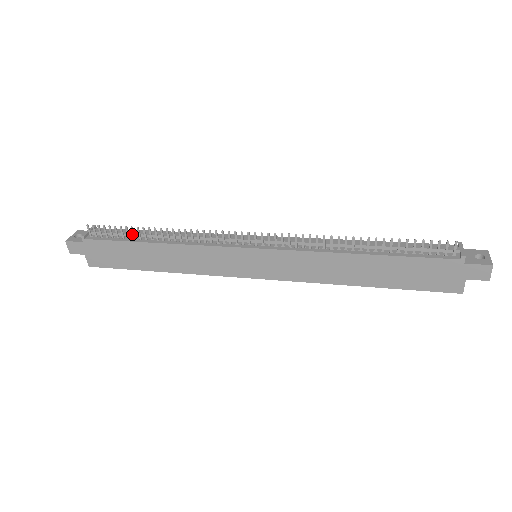
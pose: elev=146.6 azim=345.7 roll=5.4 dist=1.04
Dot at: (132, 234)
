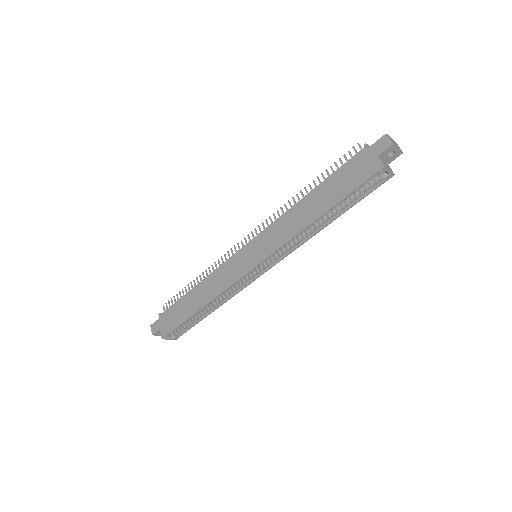
Dot at: occluded
